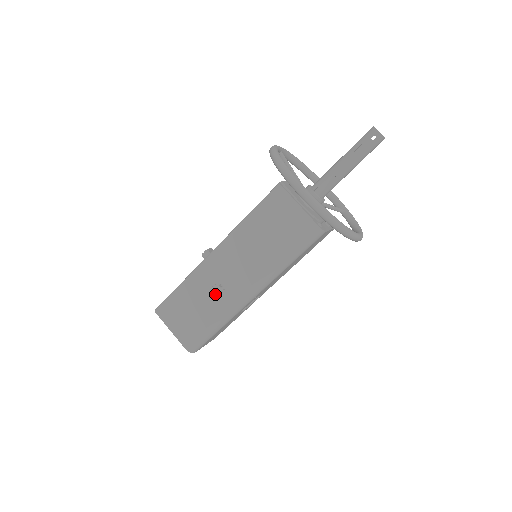
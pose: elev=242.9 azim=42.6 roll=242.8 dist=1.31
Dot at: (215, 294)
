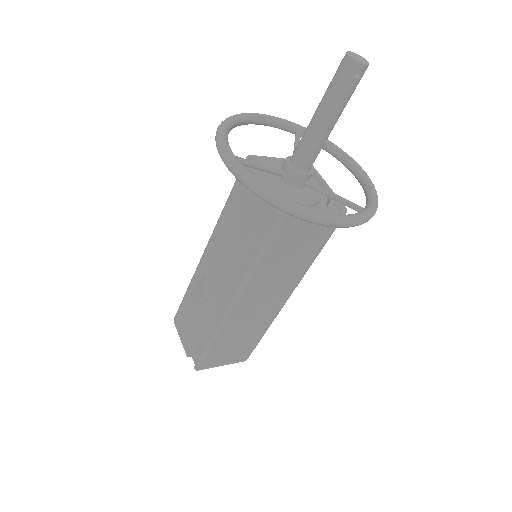
Dot at: (254, 322)
